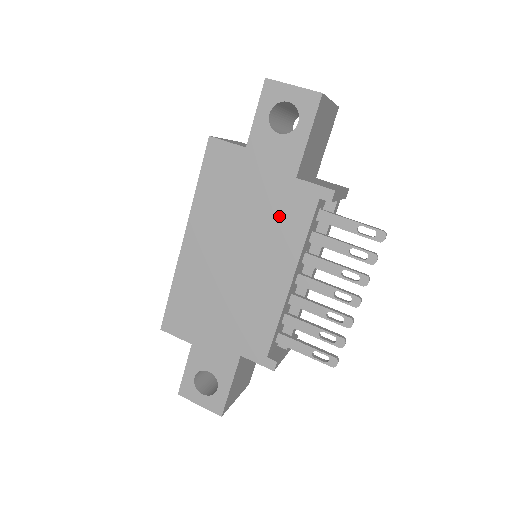
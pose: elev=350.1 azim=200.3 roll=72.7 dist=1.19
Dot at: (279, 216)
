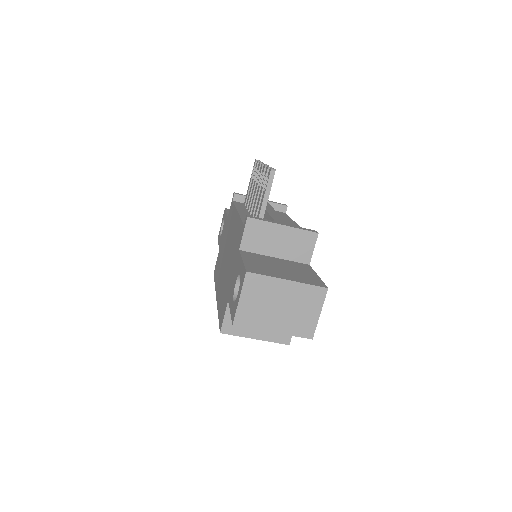
Dot at: occluded
